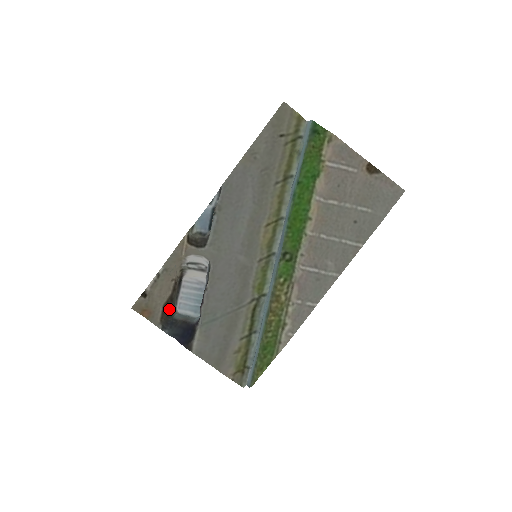
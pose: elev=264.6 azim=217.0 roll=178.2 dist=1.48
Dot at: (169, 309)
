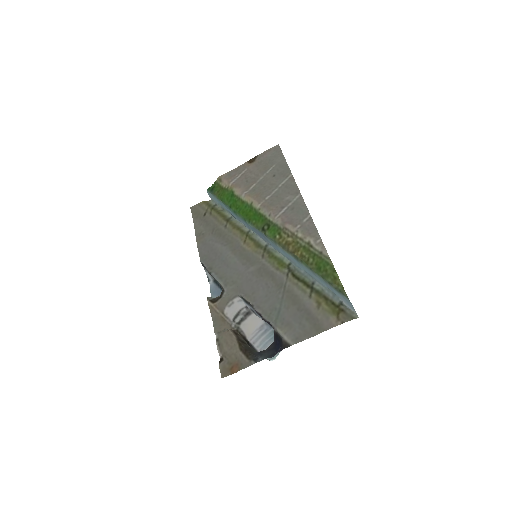
Dot at: (248, 349)
